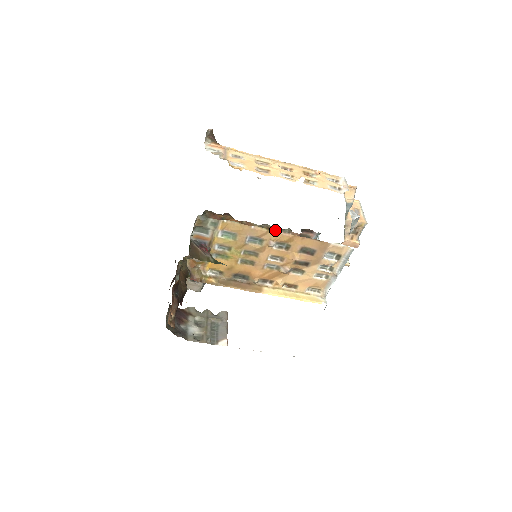
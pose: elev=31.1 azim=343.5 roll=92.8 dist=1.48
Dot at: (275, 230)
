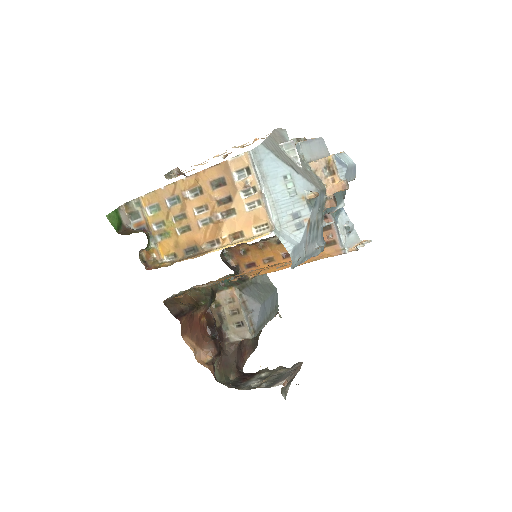
Dot at: occluded
